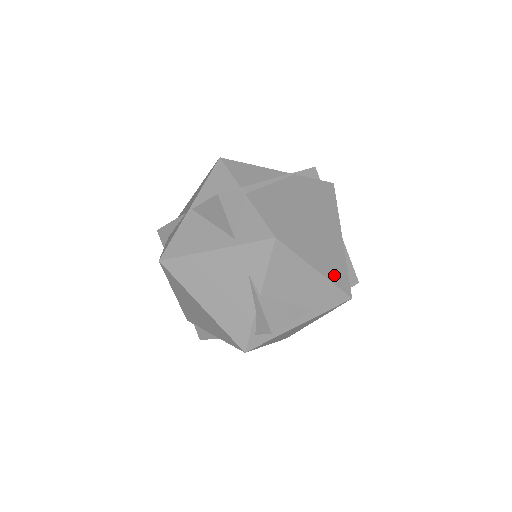
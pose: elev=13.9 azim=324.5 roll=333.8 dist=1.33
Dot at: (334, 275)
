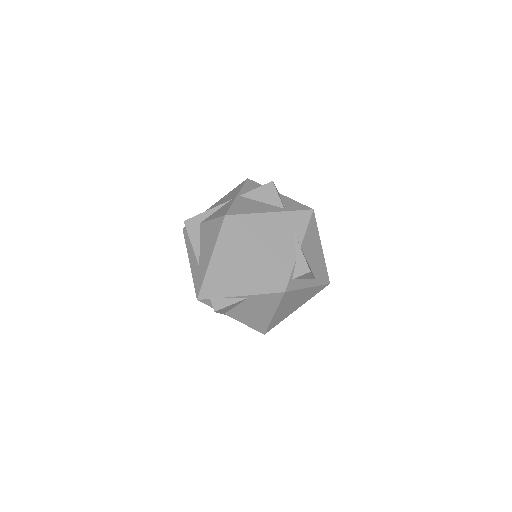
Dot at: occluded
